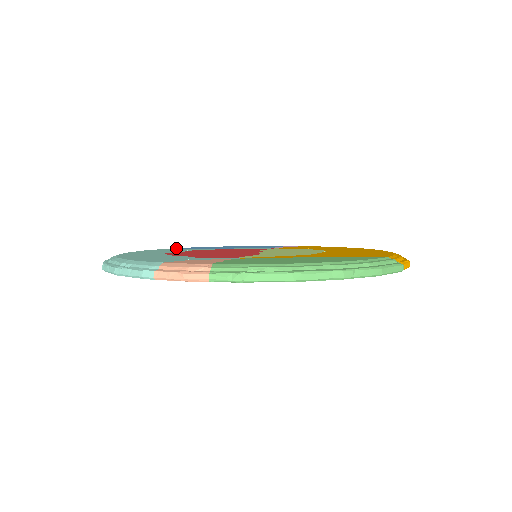
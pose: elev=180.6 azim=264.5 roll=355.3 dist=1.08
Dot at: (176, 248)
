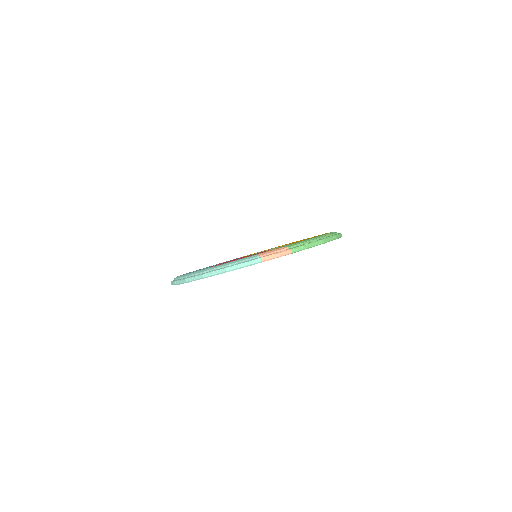
Dot at: occluded
